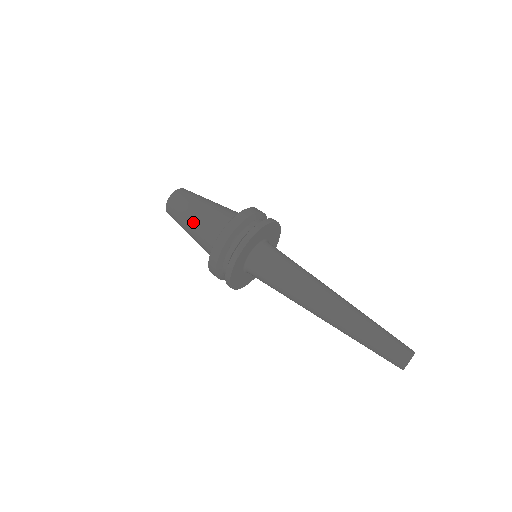
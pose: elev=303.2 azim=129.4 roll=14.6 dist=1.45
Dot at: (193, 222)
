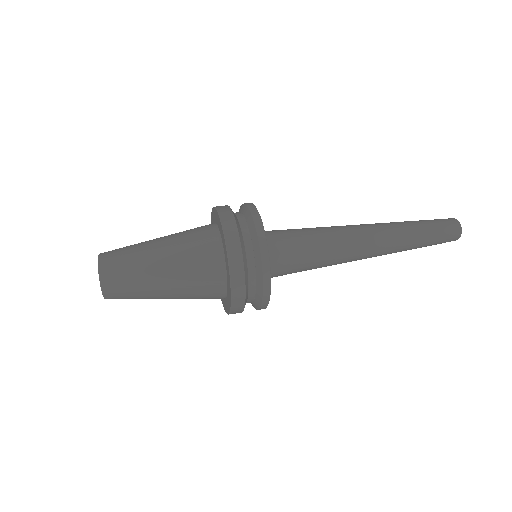
Dot at: (161, 243)
